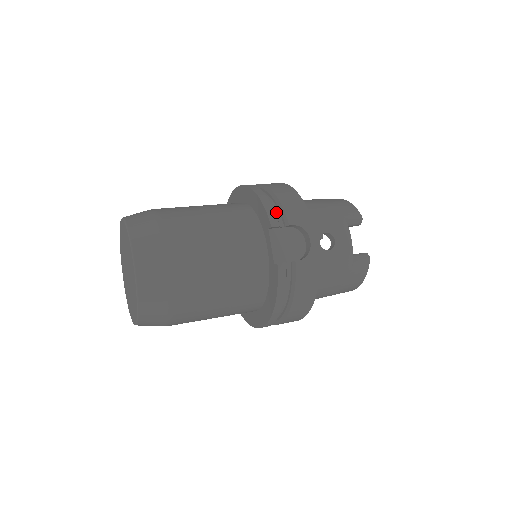
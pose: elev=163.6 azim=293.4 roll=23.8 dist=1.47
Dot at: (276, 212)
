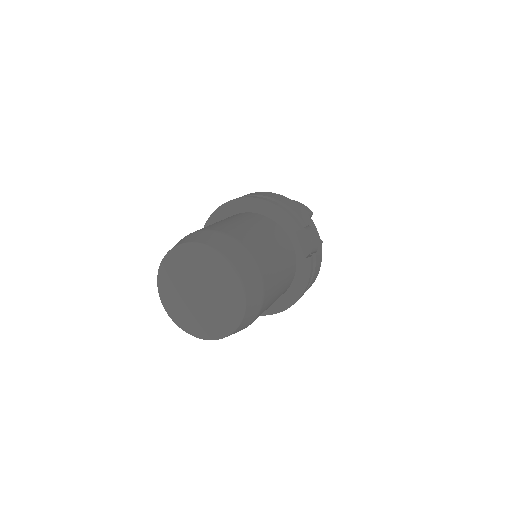
Dot at: occluded
